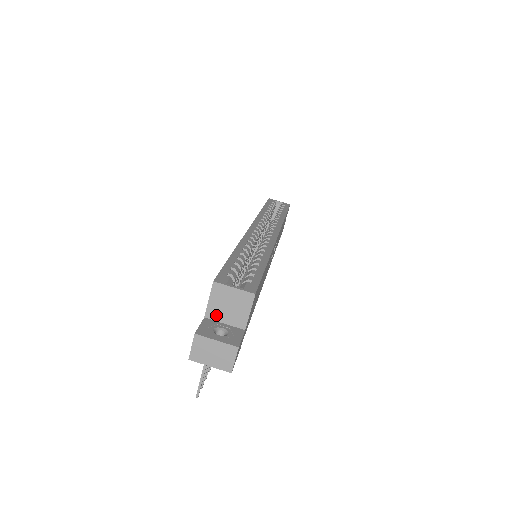
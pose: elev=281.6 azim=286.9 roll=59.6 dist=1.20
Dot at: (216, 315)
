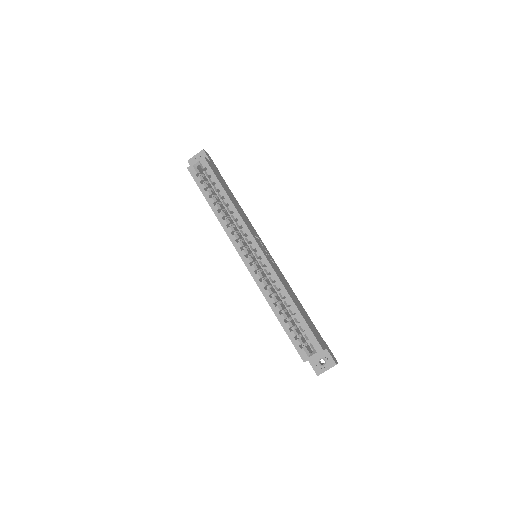
Dot at: occluded
